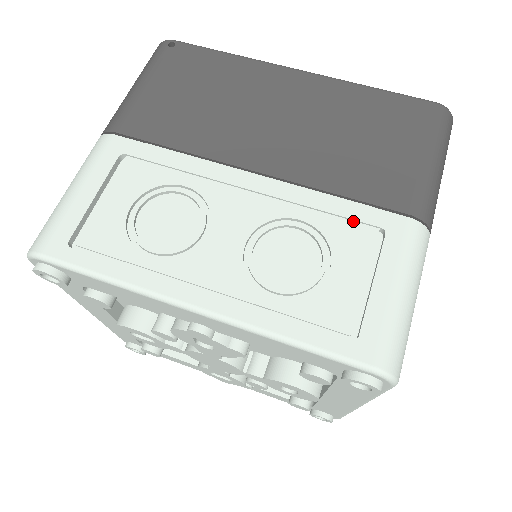
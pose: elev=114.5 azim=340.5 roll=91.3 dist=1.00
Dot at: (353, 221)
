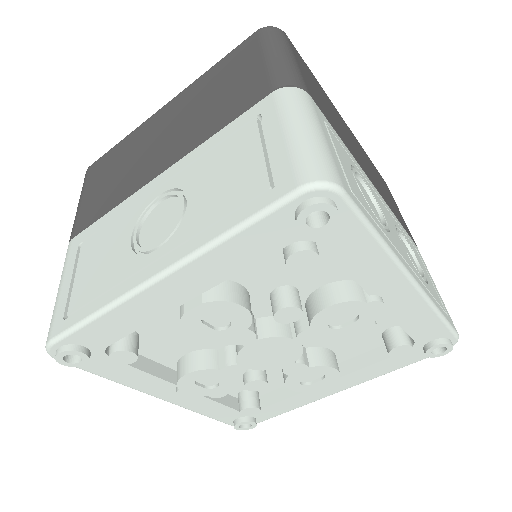
Dot at: occluded
